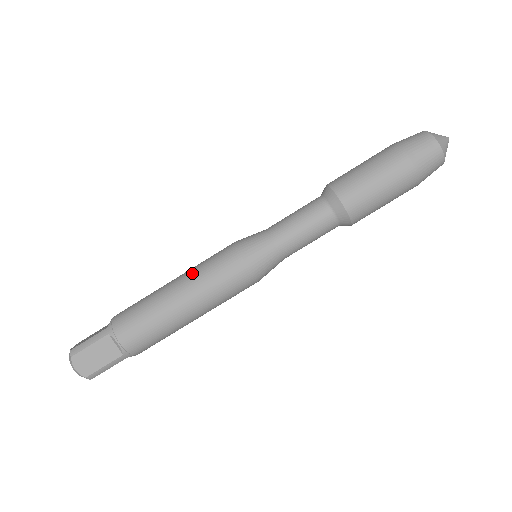
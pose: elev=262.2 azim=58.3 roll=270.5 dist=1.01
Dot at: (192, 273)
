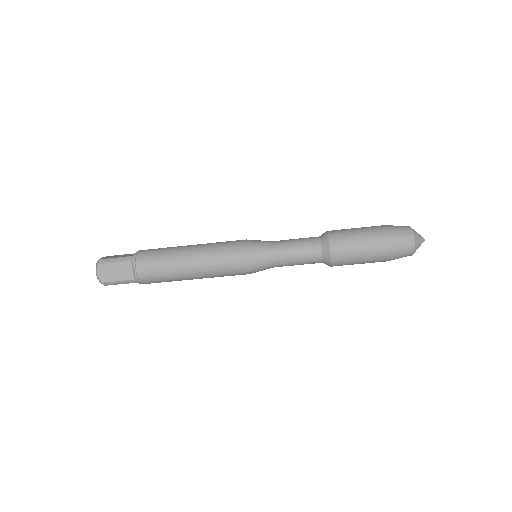
Dot at: (207, 247)
